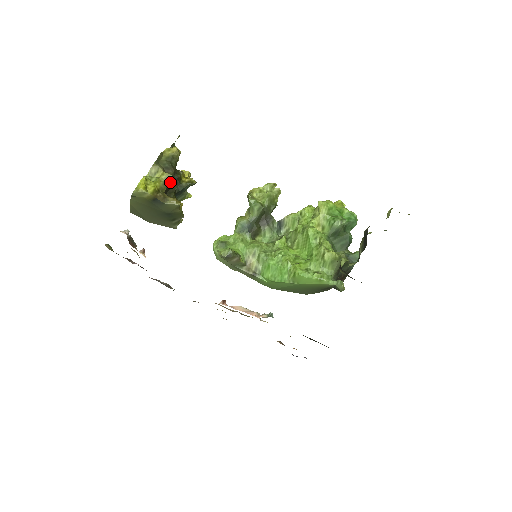
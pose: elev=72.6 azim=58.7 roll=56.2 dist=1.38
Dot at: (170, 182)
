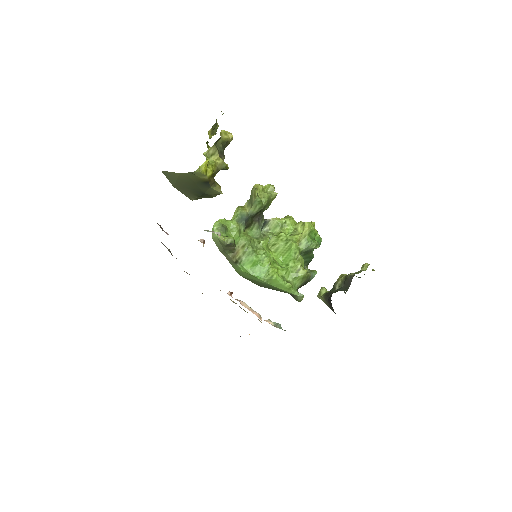
Dot at: (221, 169)
